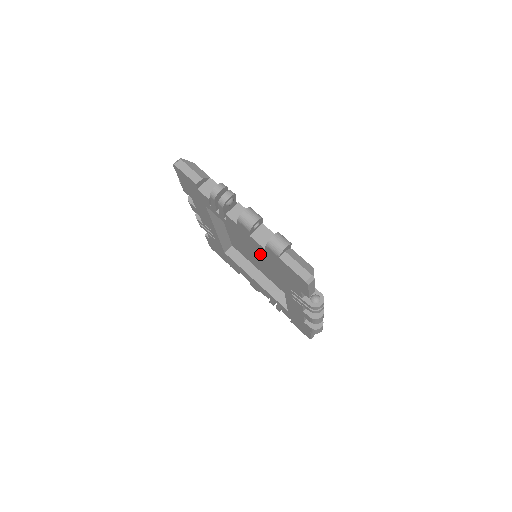
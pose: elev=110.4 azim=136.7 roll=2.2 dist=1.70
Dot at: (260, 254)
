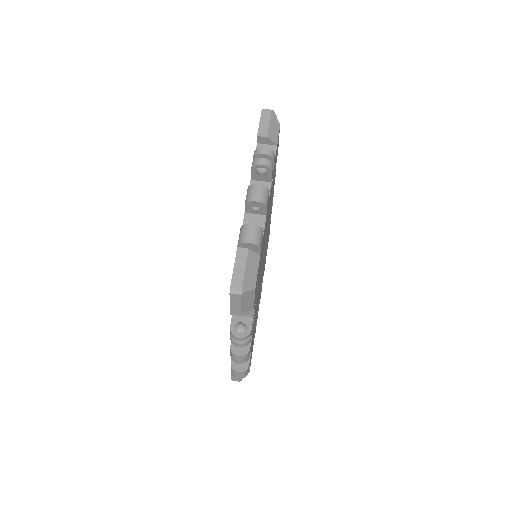
Dot at: occluded
